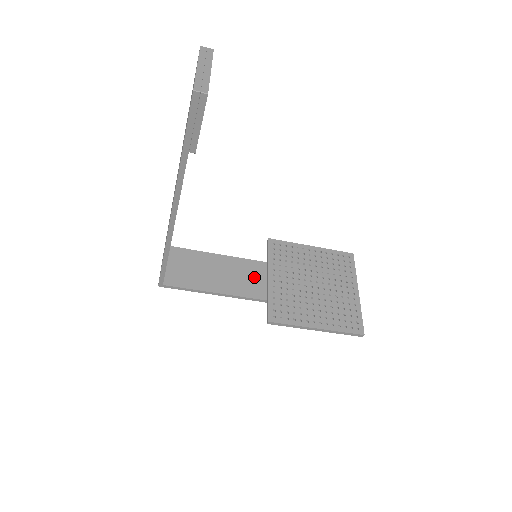
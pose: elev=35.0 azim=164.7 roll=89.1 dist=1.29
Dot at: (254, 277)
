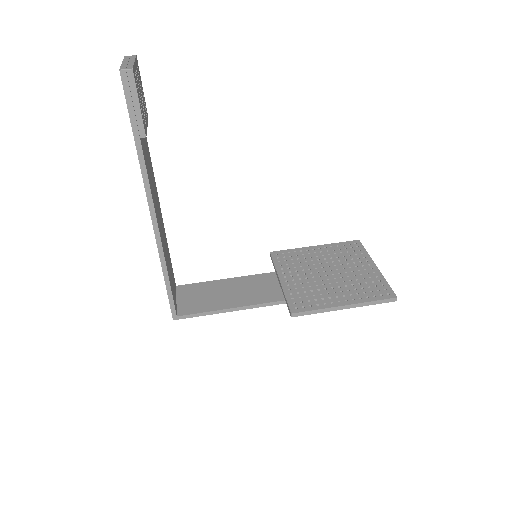
Dot at: (266, 286)
